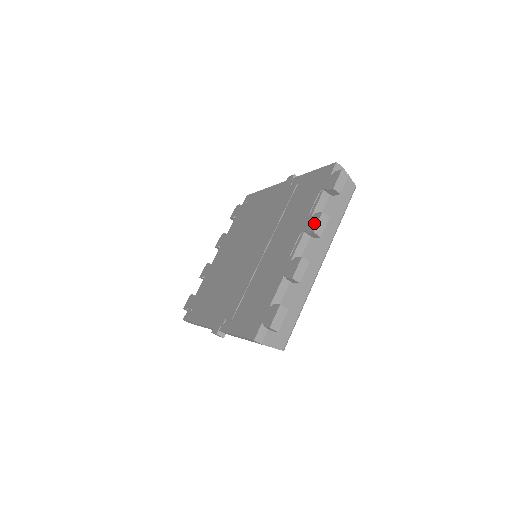
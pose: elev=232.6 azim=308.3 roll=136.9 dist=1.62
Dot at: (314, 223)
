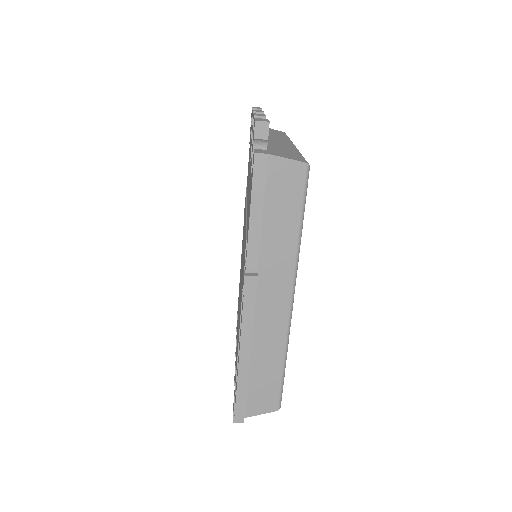
Dot at: occluded
